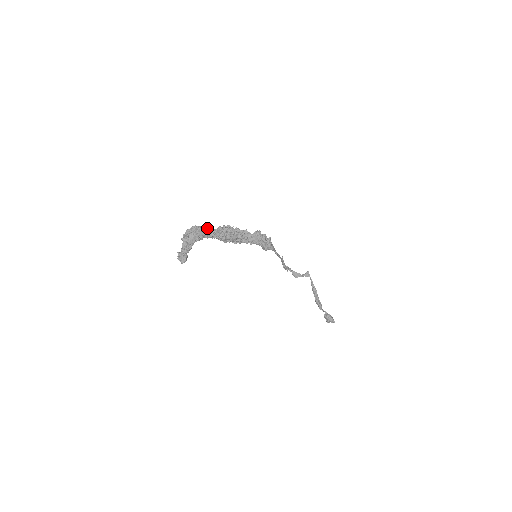
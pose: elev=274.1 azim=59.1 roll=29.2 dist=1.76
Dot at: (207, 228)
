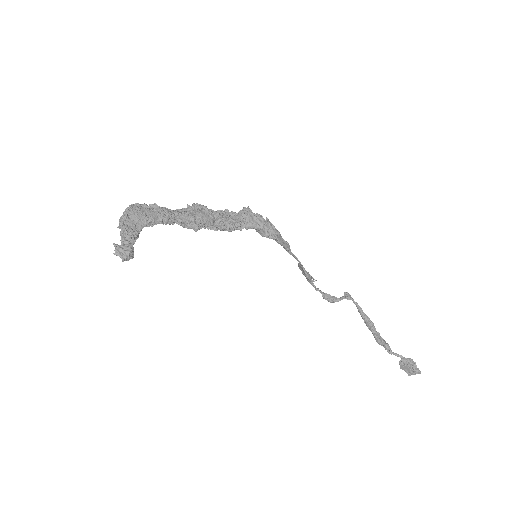
Dot at: (160, 208)
